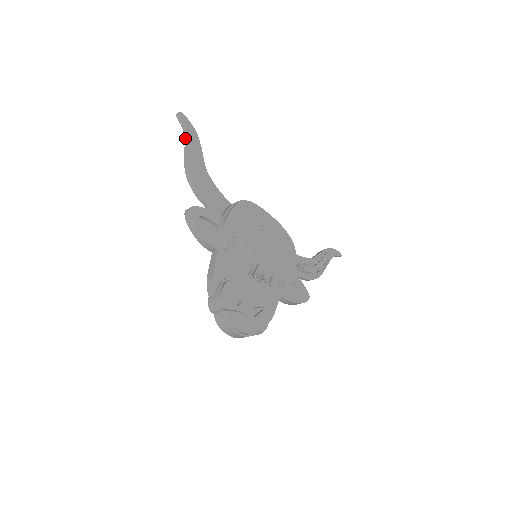
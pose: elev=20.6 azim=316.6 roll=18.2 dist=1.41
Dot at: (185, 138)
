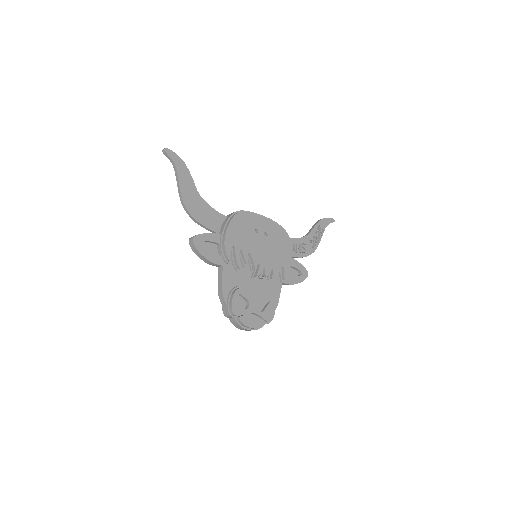
Dot at: (175, 171)
